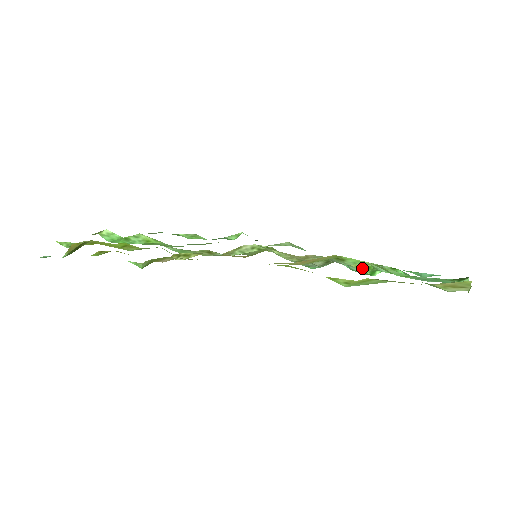
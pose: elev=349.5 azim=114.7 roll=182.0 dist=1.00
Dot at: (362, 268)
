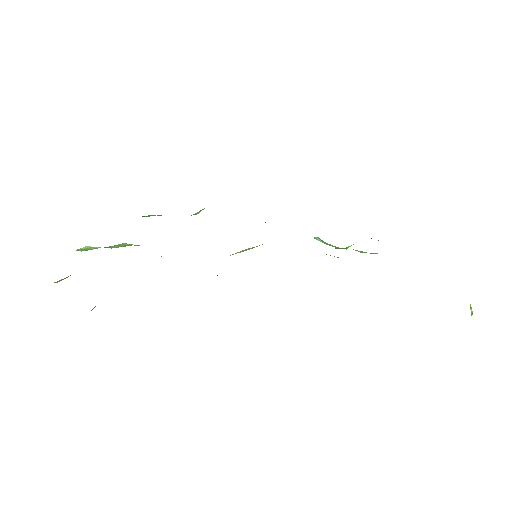
Dot at: occluded
